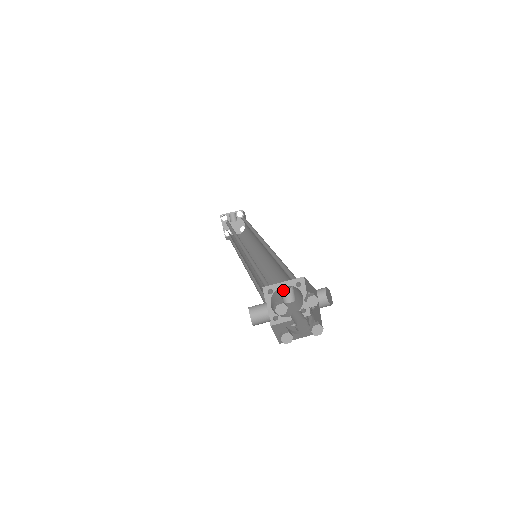
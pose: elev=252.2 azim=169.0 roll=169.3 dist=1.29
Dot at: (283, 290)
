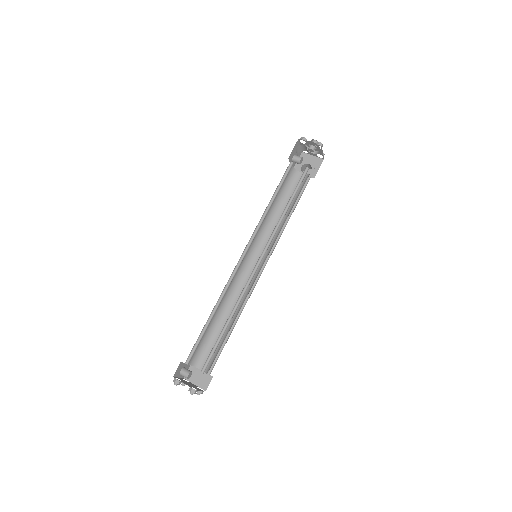
Dot at: (295, 155)
